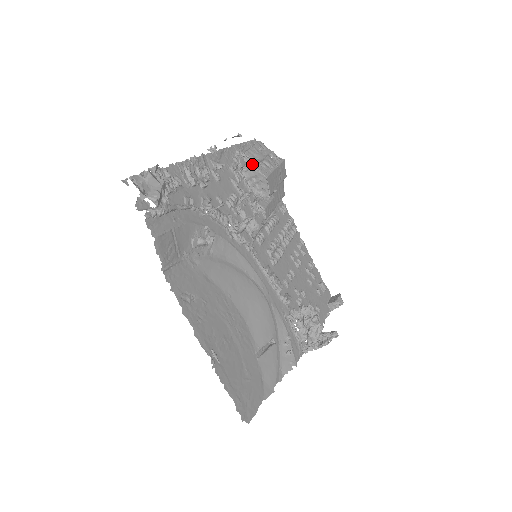
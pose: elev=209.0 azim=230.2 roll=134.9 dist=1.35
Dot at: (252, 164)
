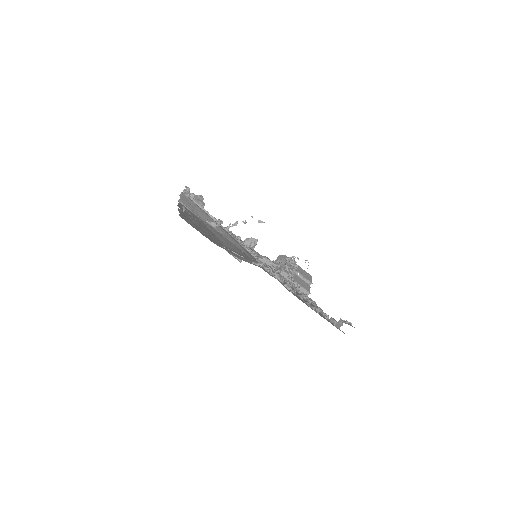
Dot at: occluded
